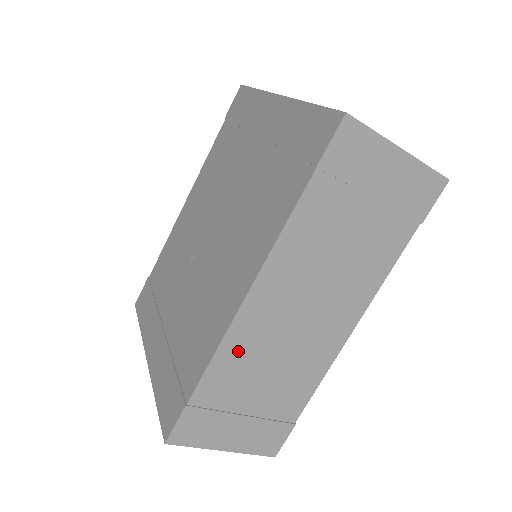
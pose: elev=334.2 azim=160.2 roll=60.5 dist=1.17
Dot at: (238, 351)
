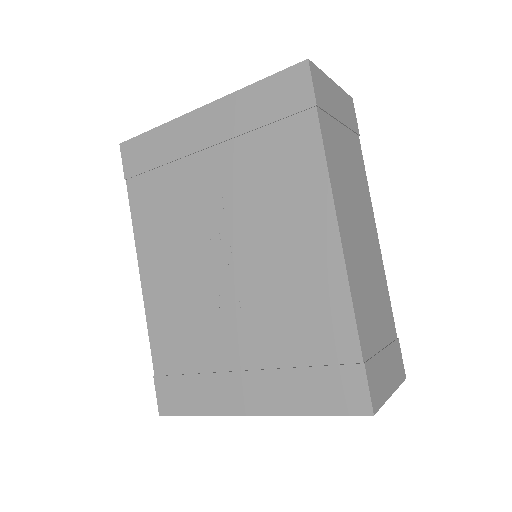
Dot at: (357, 288)
